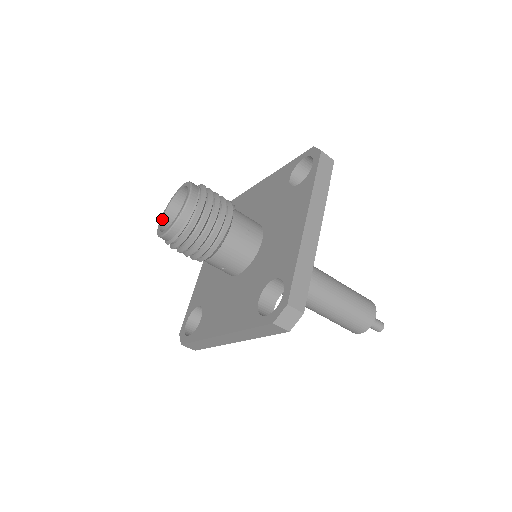
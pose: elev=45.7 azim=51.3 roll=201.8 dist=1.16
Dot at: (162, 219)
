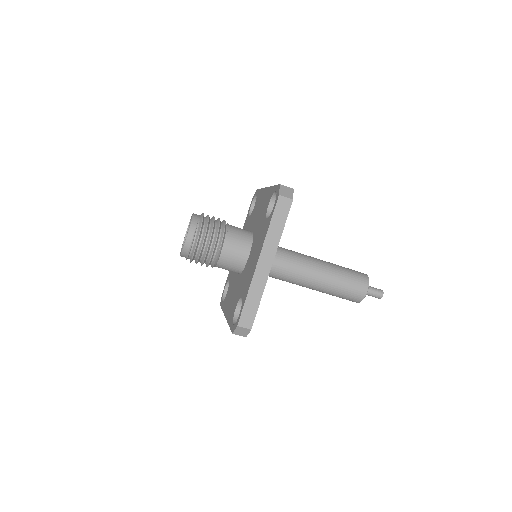
Dot at: (186, 235)
